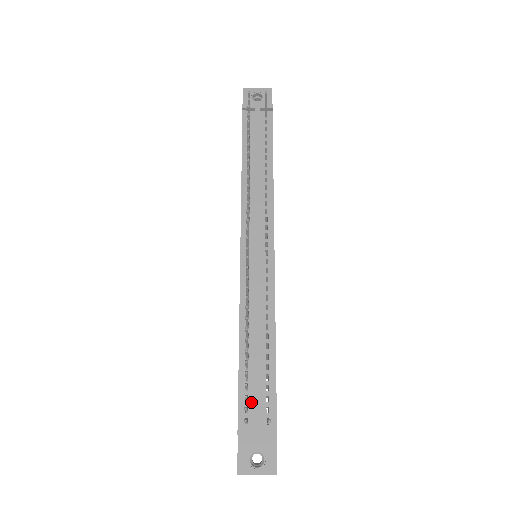
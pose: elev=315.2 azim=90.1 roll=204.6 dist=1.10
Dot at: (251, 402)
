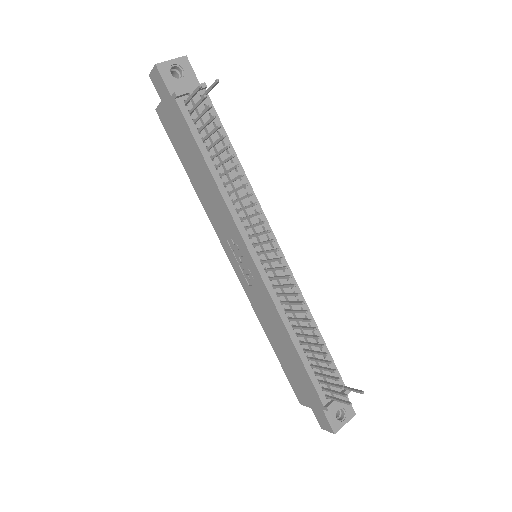
Dot at: occluded
